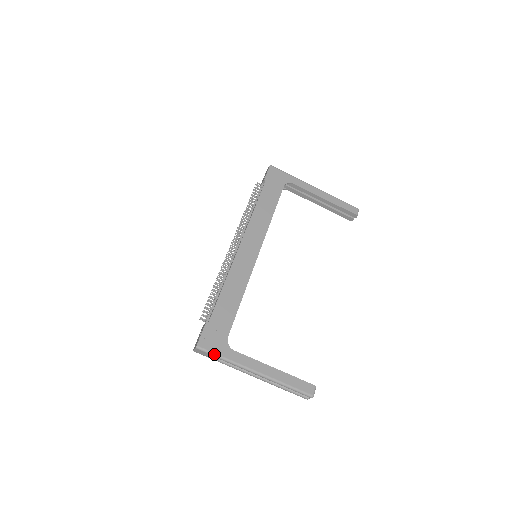
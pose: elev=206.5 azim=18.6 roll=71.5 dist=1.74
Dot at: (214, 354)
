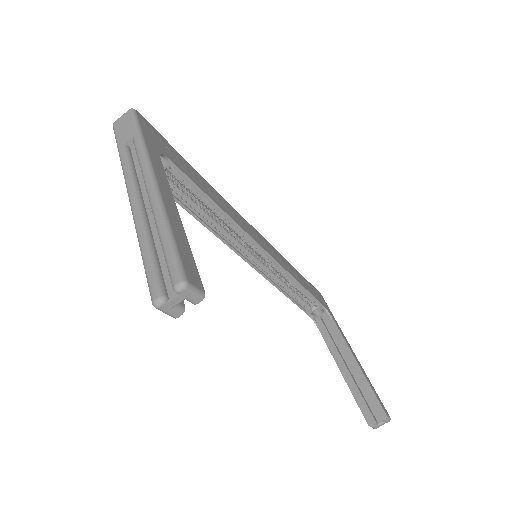
Dot at: (139, 126)
